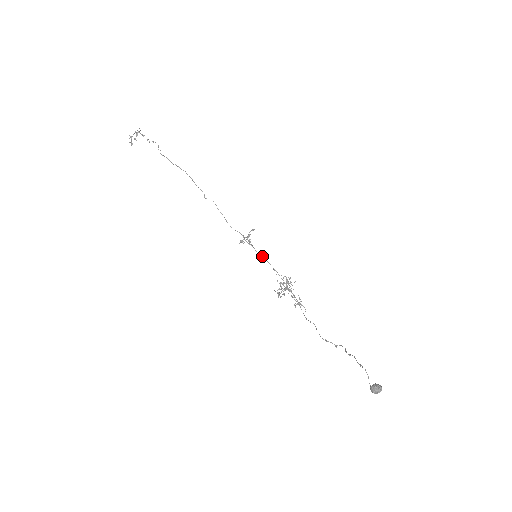
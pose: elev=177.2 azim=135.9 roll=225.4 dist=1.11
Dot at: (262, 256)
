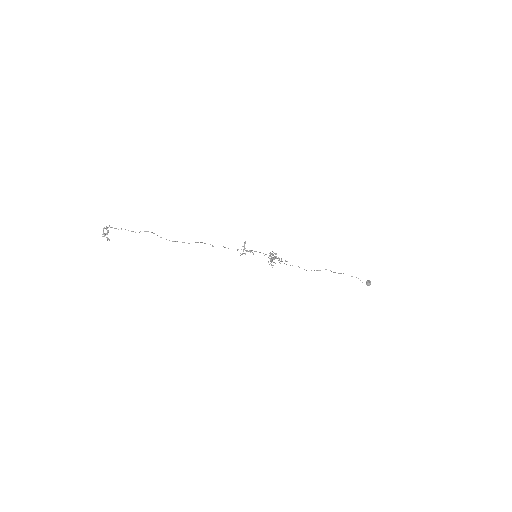
Dot at: occluded
